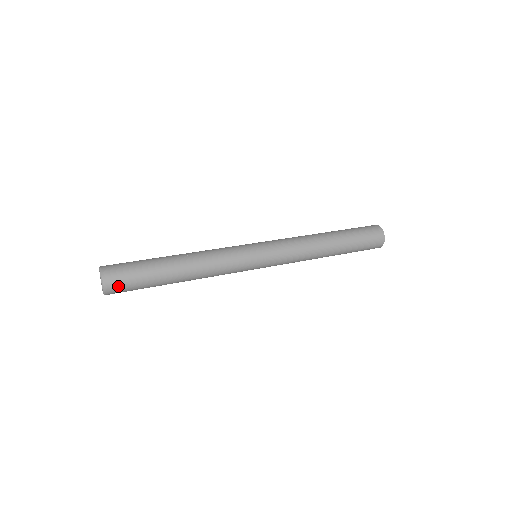
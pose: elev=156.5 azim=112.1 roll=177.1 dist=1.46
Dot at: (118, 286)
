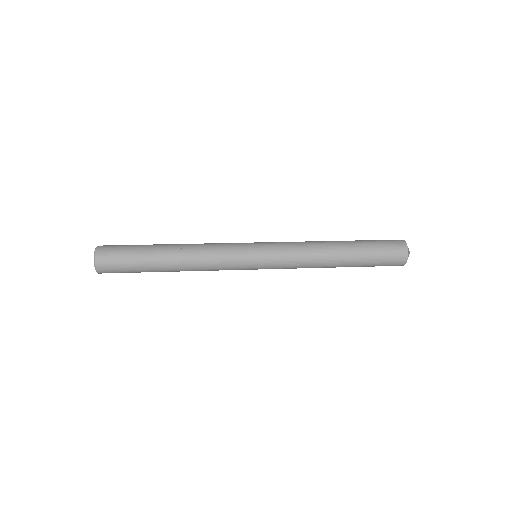
Dot at: (110, 270)
